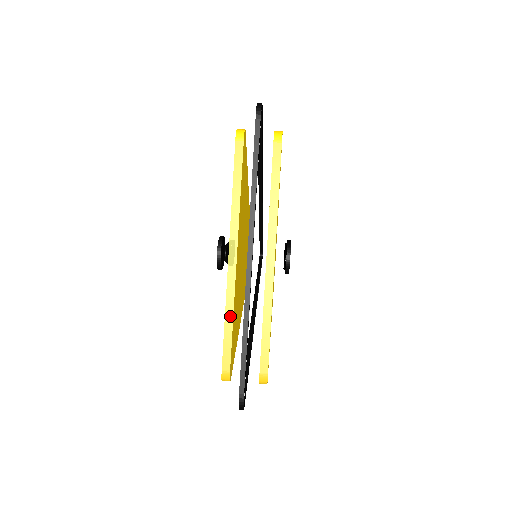
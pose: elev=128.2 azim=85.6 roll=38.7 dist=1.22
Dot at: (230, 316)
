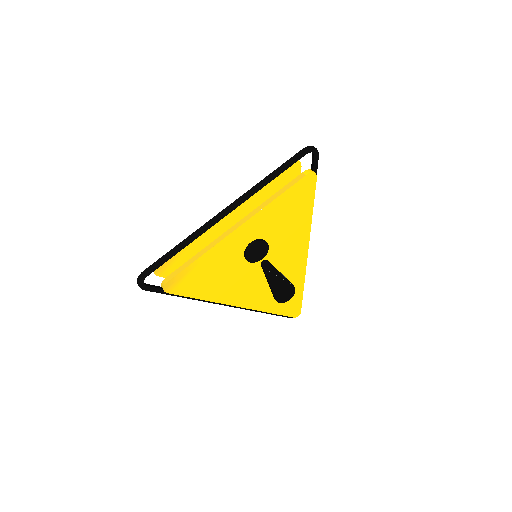
Dot at: occluded
